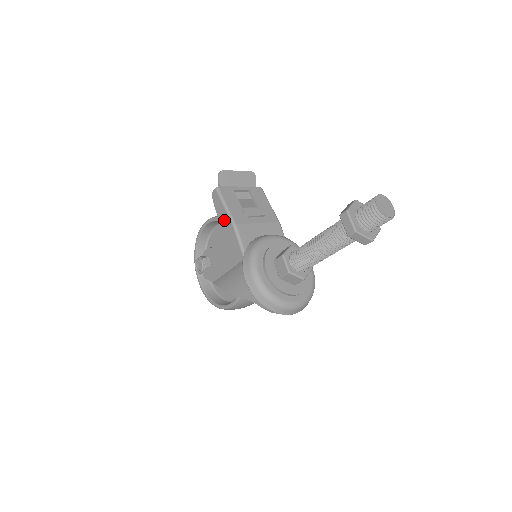
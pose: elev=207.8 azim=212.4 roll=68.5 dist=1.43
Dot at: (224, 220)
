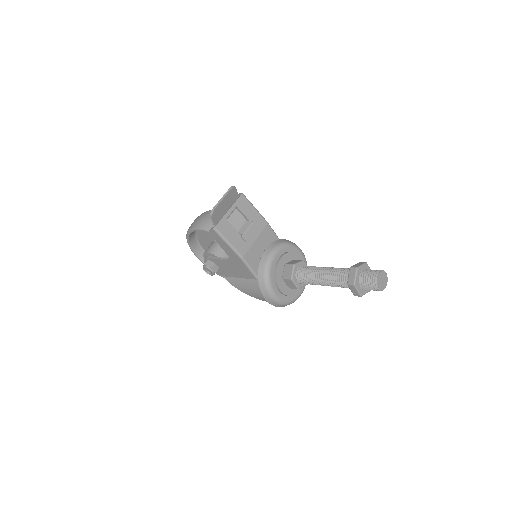
Dot at: (229, 252)
